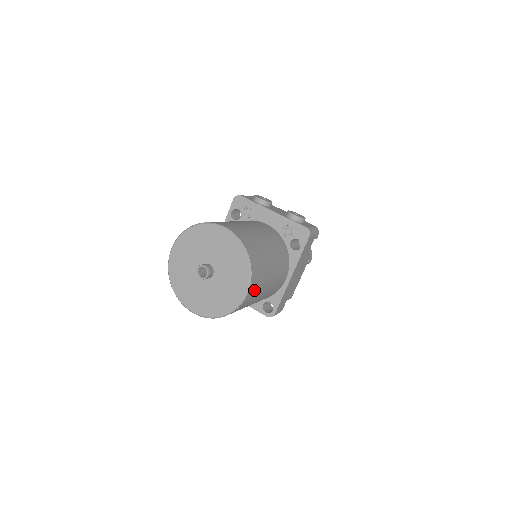
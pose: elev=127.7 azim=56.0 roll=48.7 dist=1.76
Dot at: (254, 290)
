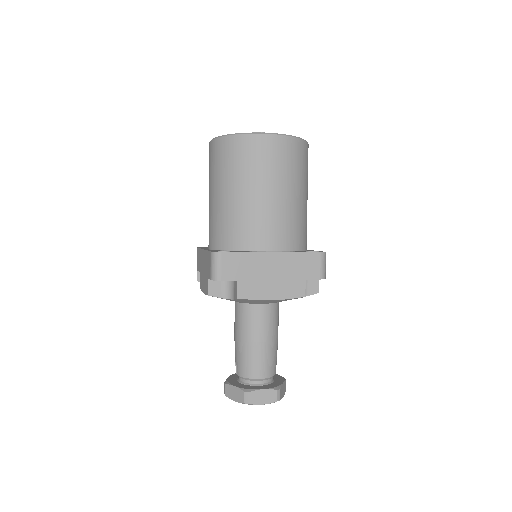
Dot at: occluded
